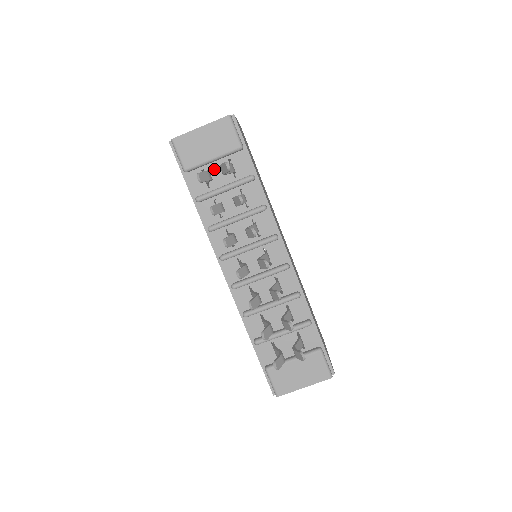
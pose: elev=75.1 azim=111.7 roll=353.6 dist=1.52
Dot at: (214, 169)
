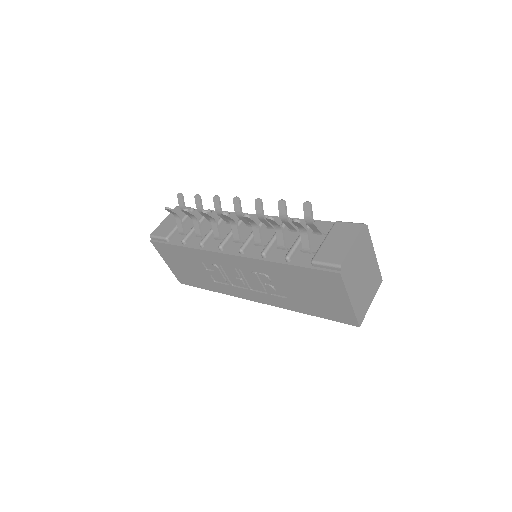
Dot at: (185, 228)
